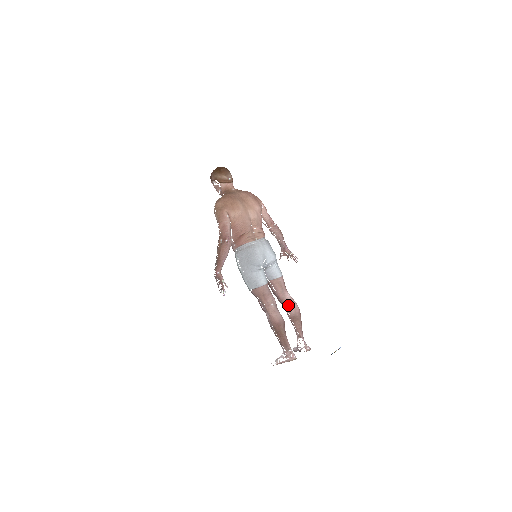
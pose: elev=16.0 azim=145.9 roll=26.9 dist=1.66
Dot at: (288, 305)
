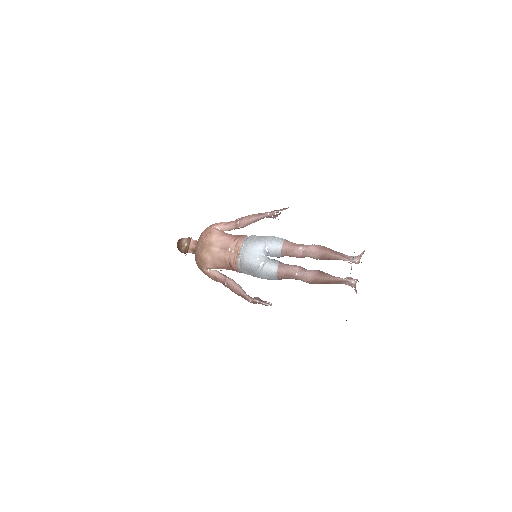
Dot at: (308, 256)
